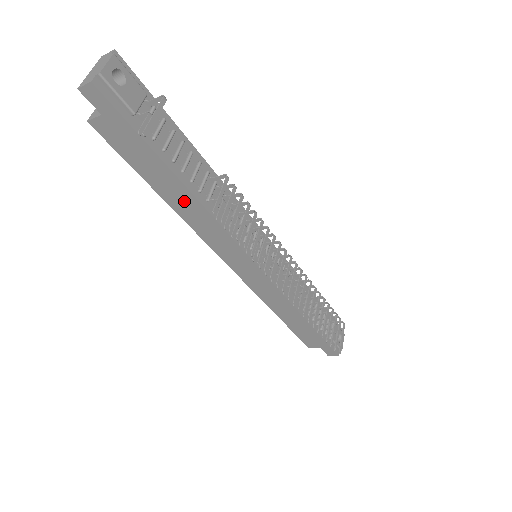
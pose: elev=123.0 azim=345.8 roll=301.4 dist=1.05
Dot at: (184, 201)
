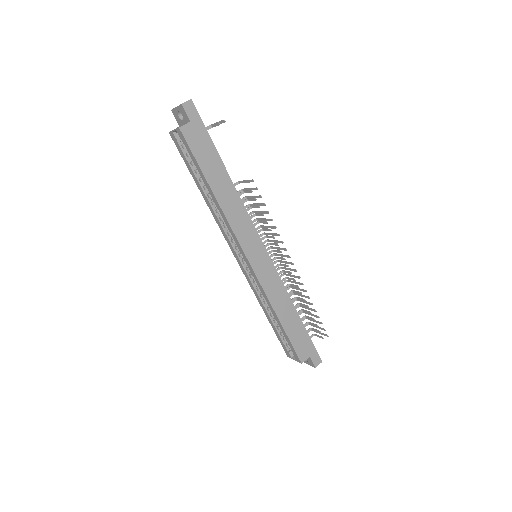
Dot at: (226, 190)
